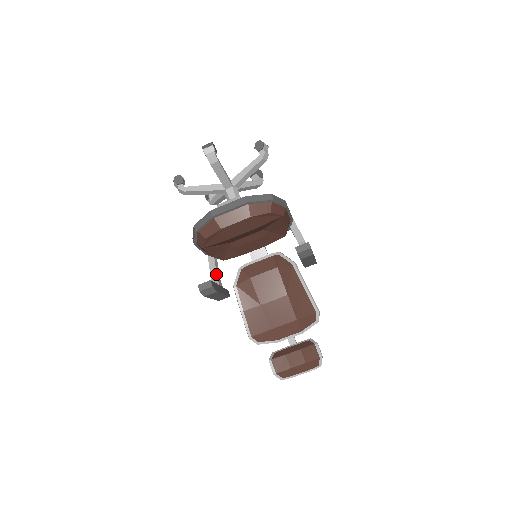
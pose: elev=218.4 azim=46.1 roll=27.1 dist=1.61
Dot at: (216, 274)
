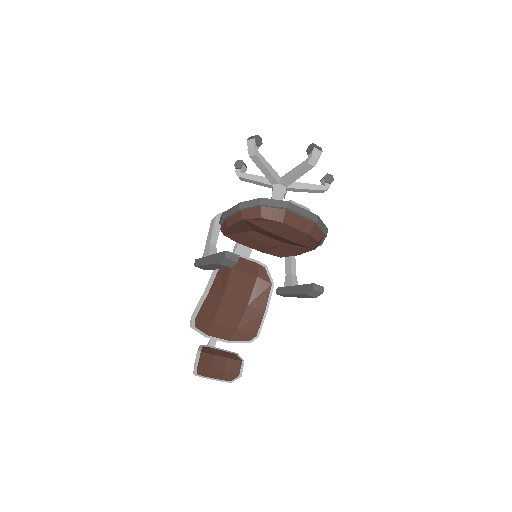
Dot at: (216, 243)
